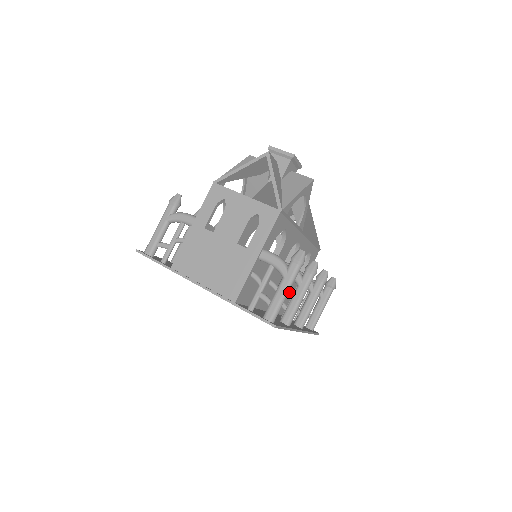
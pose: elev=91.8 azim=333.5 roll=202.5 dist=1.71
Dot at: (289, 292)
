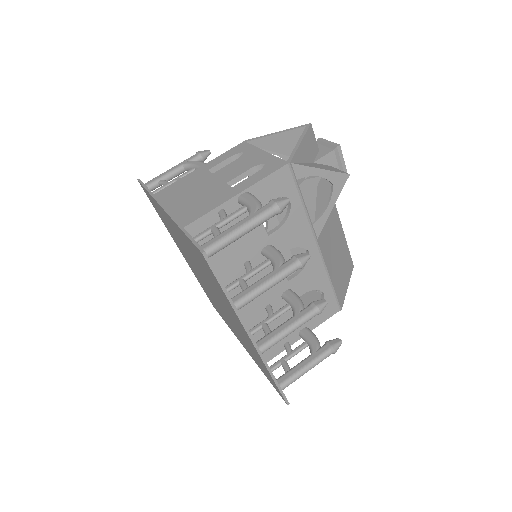
Dot at: (271, 310)
